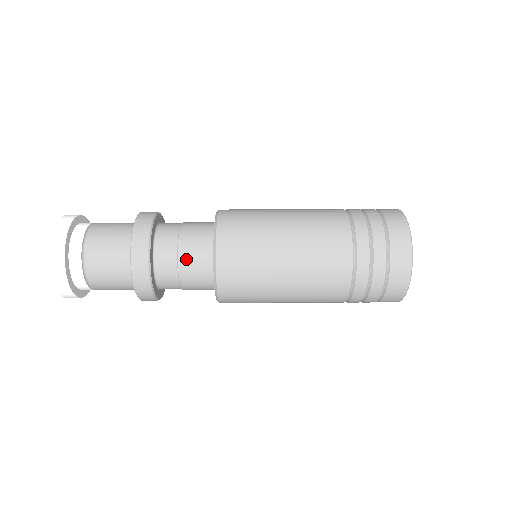
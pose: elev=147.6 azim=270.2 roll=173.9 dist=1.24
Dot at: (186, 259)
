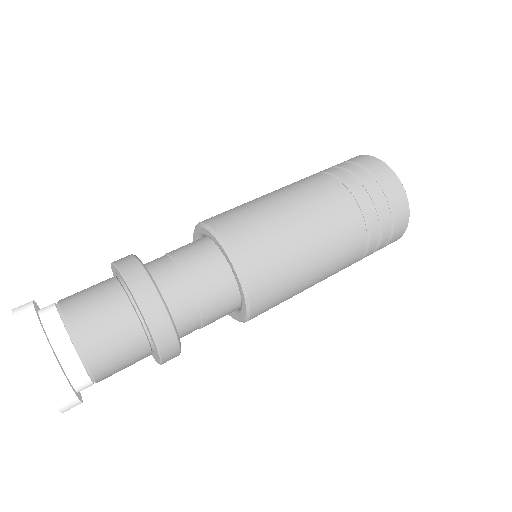
Dot at: (210, 312)
